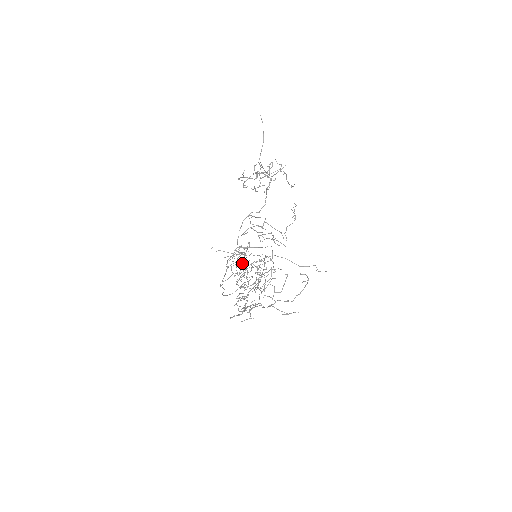
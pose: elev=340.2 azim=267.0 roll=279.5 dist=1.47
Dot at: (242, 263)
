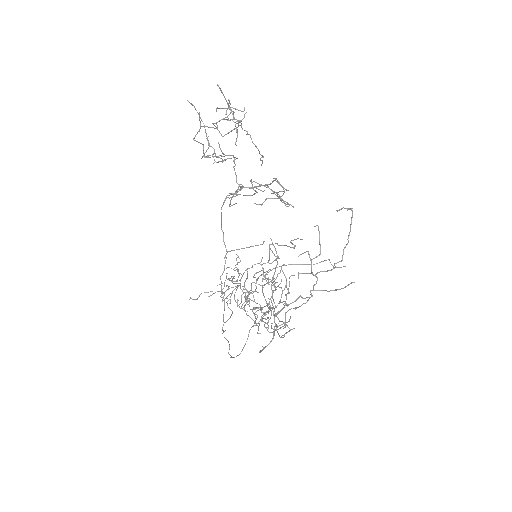
Dot at: (240, 283)
